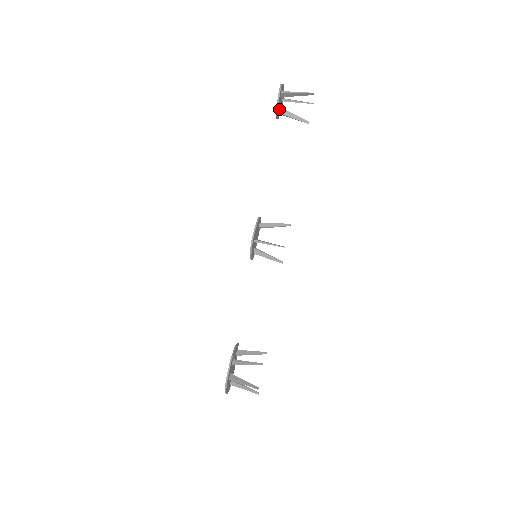
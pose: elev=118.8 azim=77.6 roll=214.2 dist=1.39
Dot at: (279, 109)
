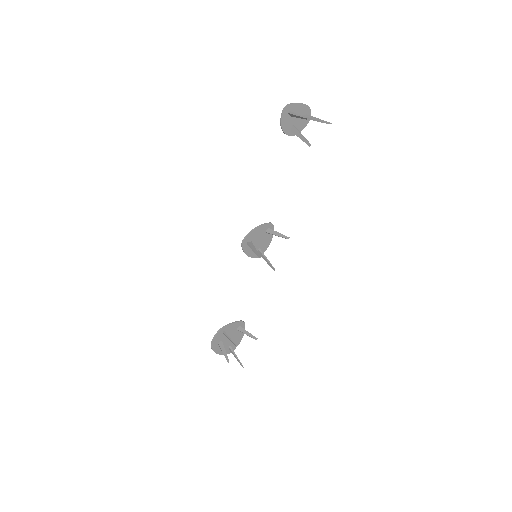
Dot at: (292, 127)
